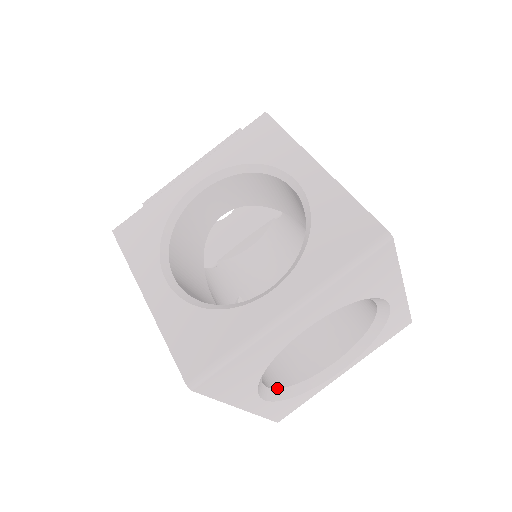
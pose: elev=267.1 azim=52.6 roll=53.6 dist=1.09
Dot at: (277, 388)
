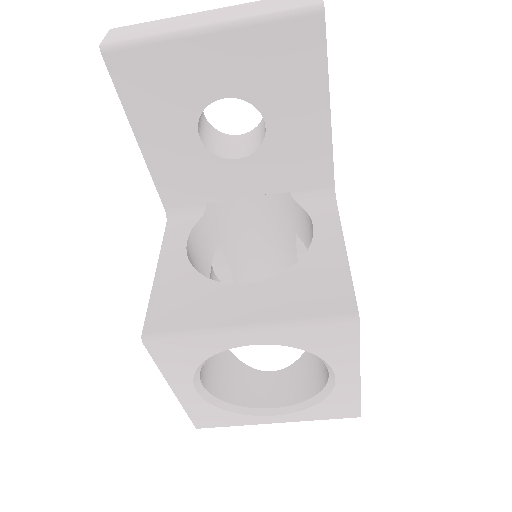
Dot at: occluded
